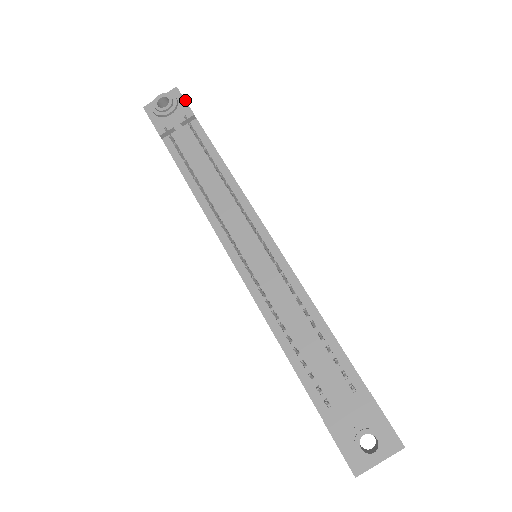
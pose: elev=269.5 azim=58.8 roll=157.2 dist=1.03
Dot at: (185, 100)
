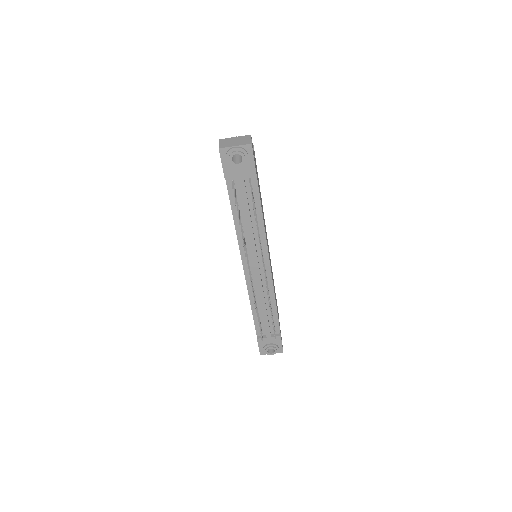
Dot at: (254, 160)
